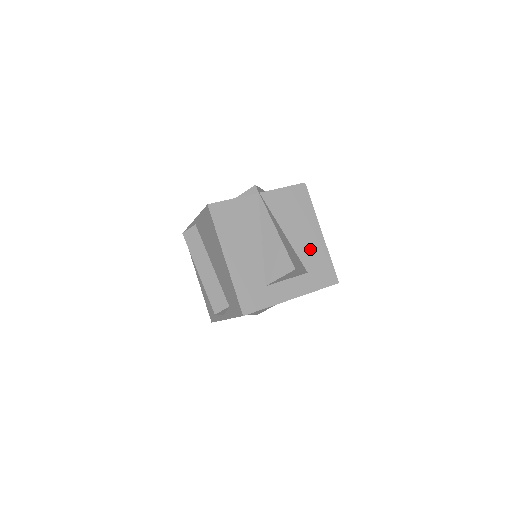
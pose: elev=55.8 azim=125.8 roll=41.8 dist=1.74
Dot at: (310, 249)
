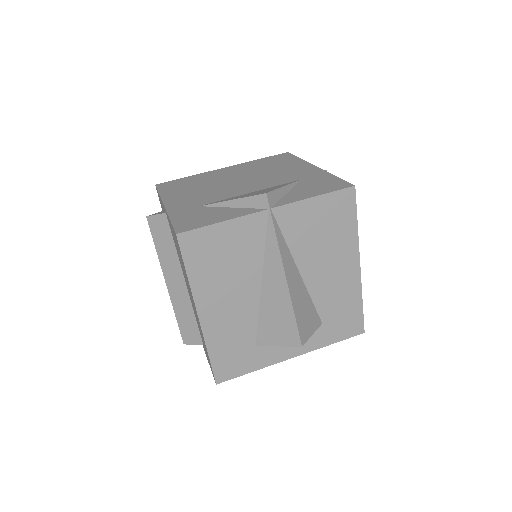
Dot at: (335, 291)
